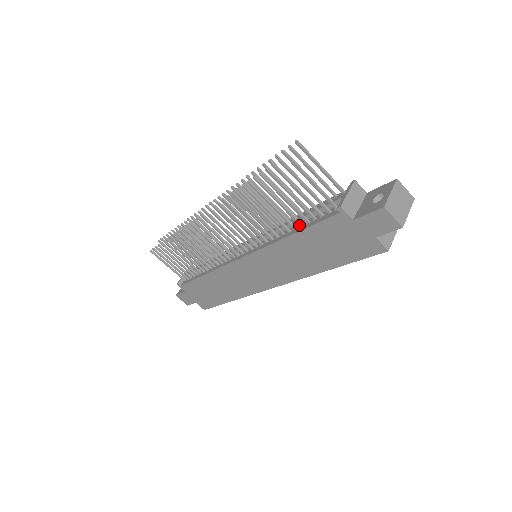
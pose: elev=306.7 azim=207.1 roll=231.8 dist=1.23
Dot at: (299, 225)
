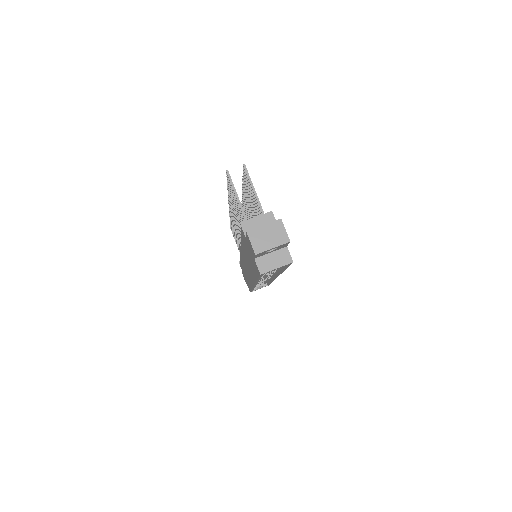
Dot at: occluded
